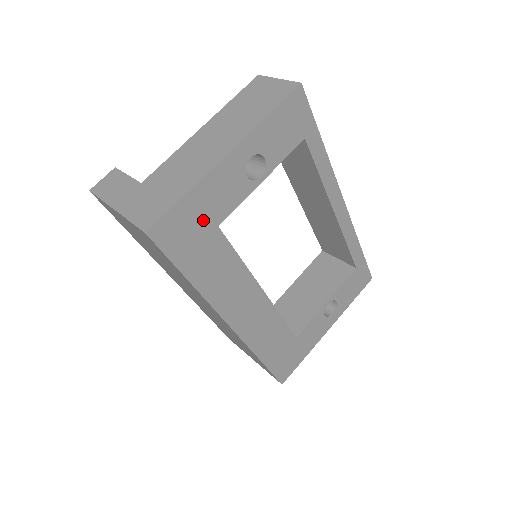
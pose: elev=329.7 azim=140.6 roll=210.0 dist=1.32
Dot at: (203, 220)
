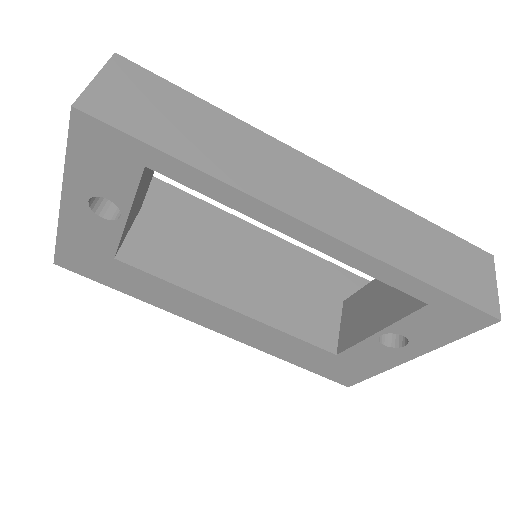
Dot at: (94, 254)
